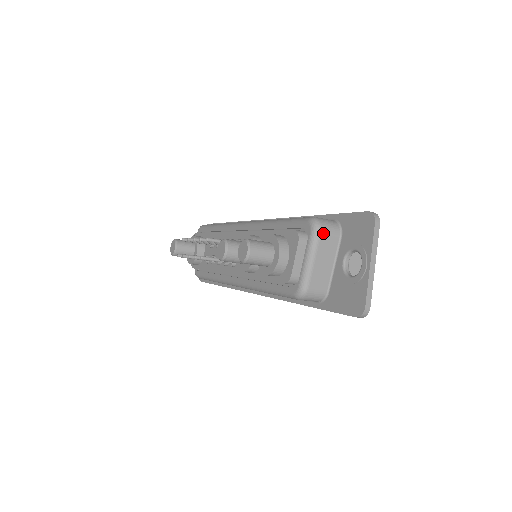
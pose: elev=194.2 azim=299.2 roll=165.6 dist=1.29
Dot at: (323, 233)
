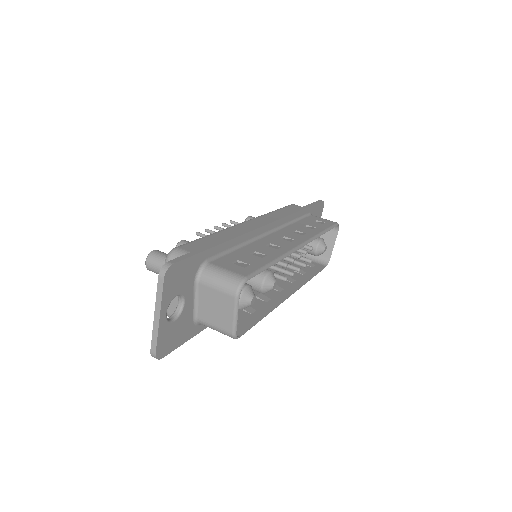
Dot at: occluded
